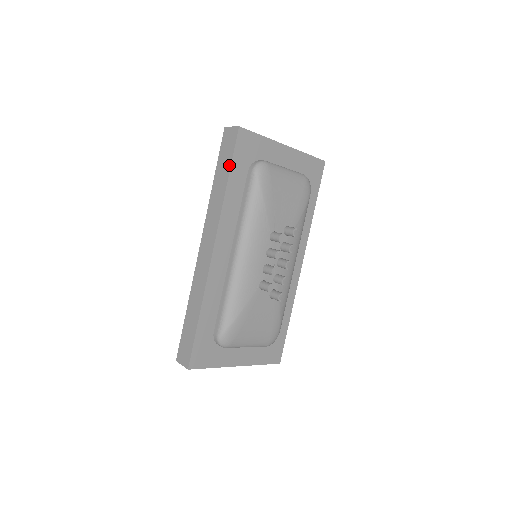
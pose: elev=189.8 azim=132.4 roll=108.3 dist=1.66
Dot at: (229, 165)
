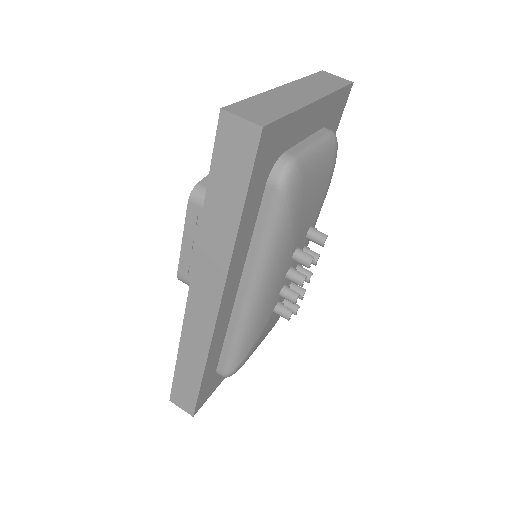
Dot at: (242, 195)
